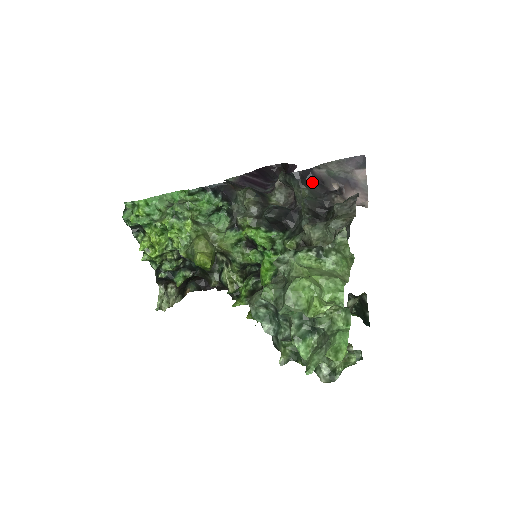
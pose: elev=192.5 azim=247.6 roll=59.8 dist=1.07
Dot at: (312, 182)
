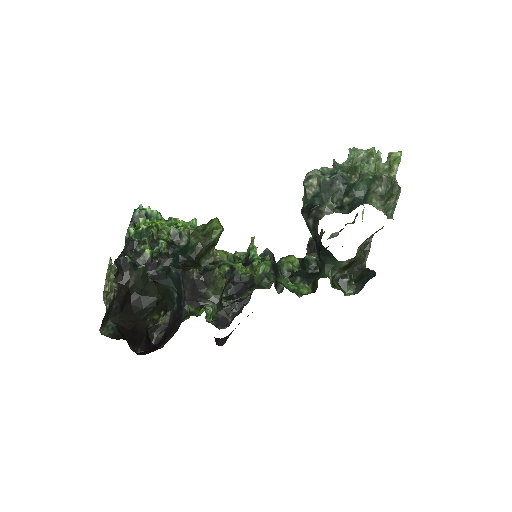
Dot at: occluded
